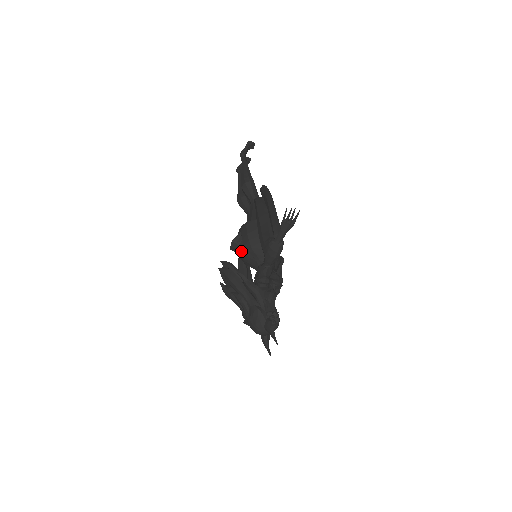
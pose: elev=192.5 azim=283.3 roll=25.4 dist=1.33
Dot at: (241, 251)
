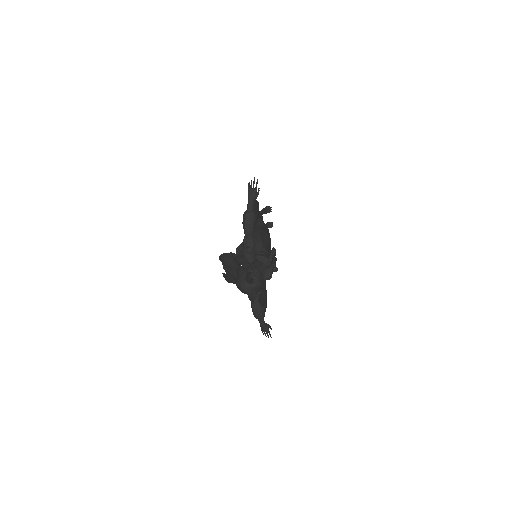
Dot at: (242, 253)
